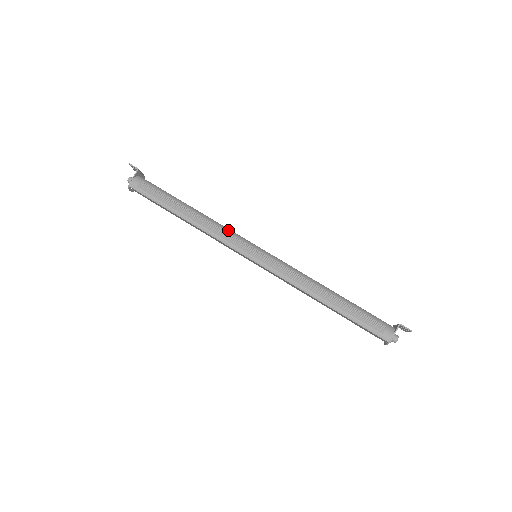
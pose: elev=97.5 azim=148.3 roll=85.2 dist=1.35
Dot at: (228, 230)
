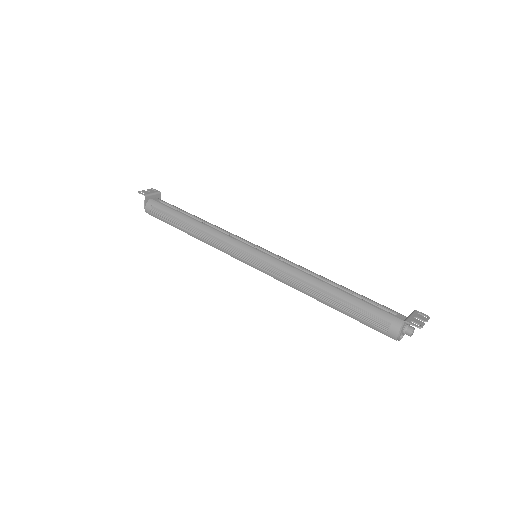
Dot at: (223, 237)
